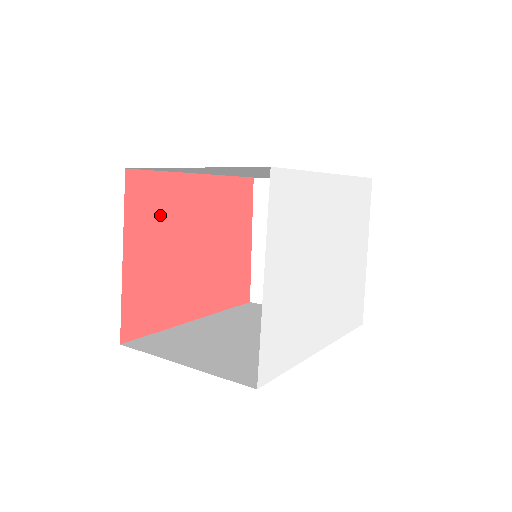
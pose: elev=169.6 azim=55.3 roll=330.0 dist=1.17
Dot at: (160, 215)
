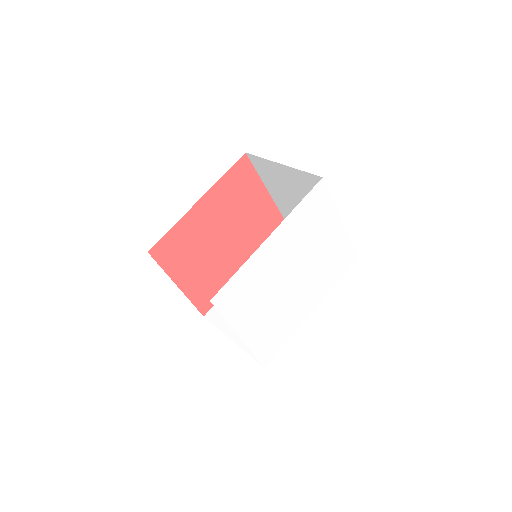
Dot at: (186, 249)
